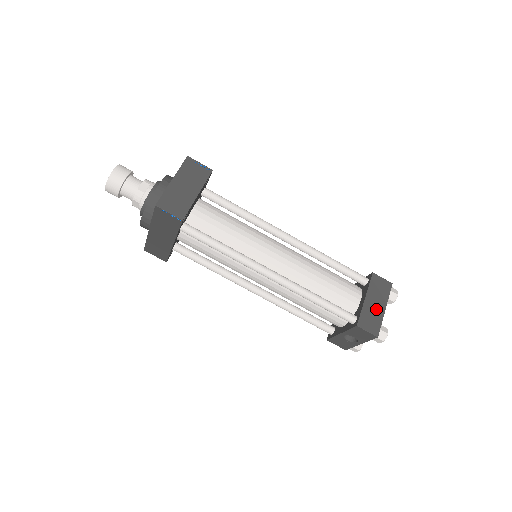
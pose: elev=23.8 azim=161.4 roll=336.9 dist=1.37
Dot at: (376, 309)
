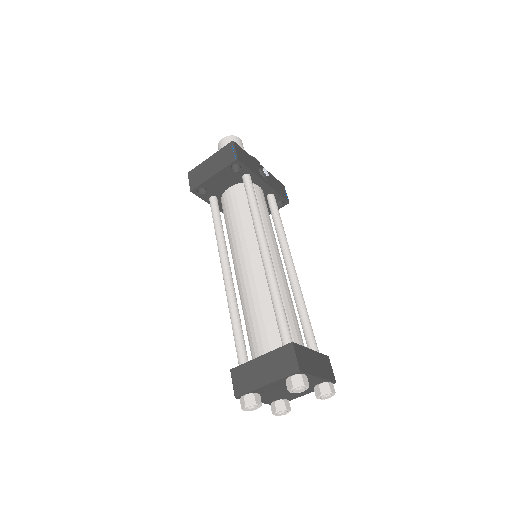
Dot at: (258, 375)
